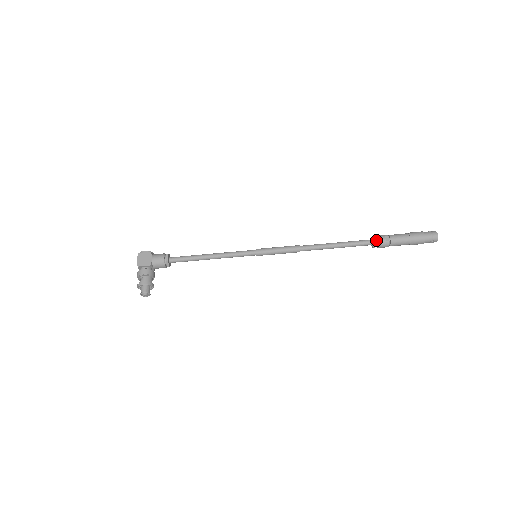
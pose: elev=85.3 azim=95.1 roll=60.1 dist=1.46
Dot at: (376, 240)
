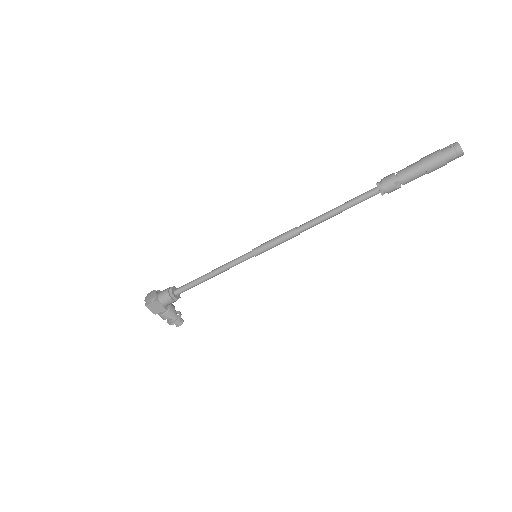
Dot at: (384, 191)
